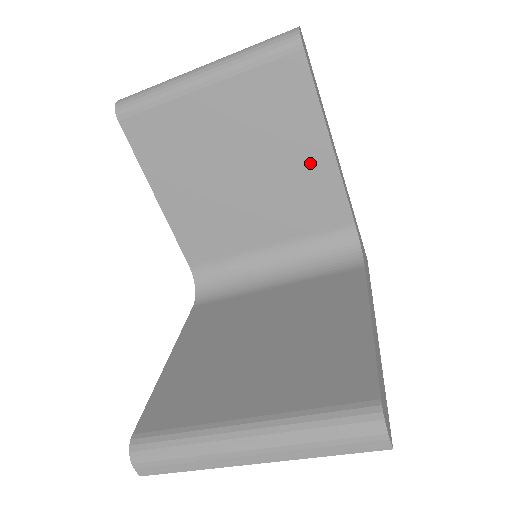
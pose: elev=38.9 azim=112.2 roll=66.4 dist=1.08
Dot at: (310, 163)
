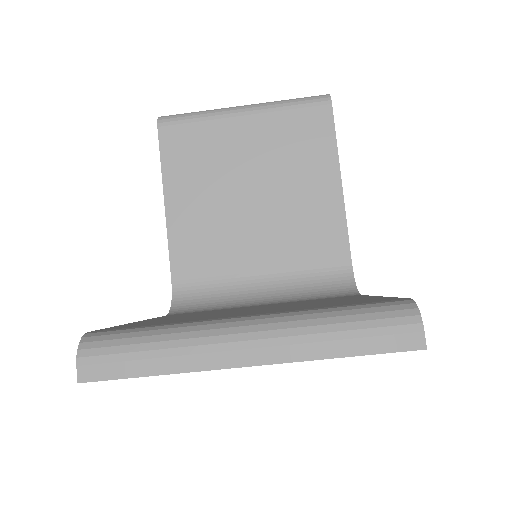
Dot at: (320, 196)
